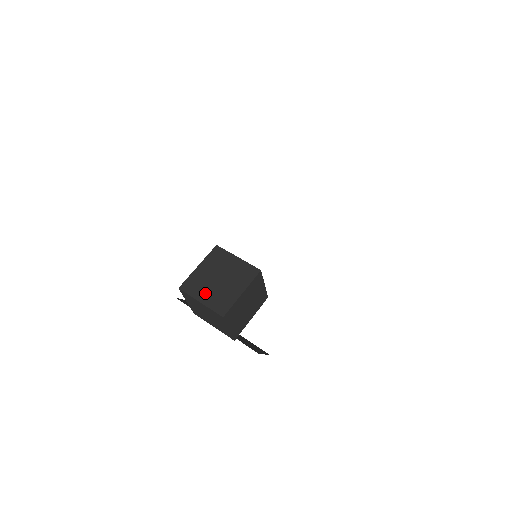
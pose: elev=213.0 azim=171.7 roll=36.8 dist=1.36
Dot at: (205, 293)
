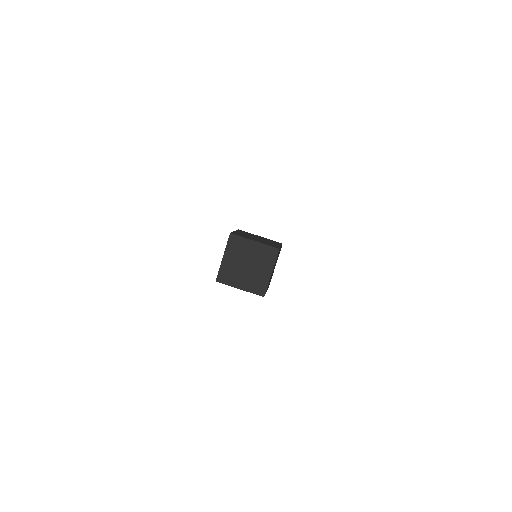
Dot at: (254, 239)
